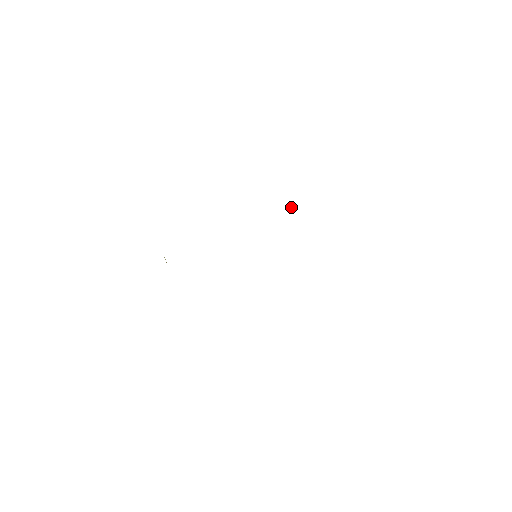
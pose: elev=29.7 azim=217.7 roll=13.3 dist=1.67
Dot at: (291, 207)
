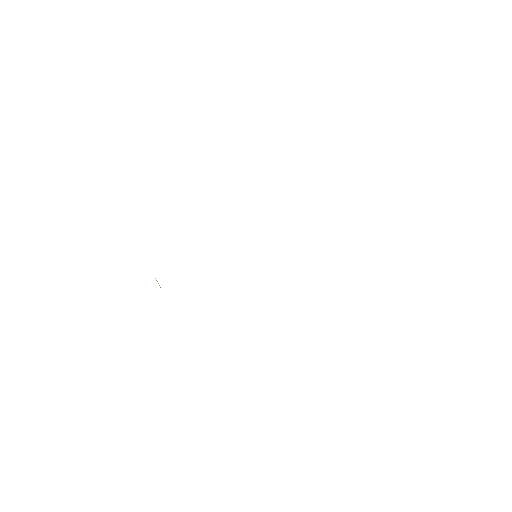
Dot at: occluded
